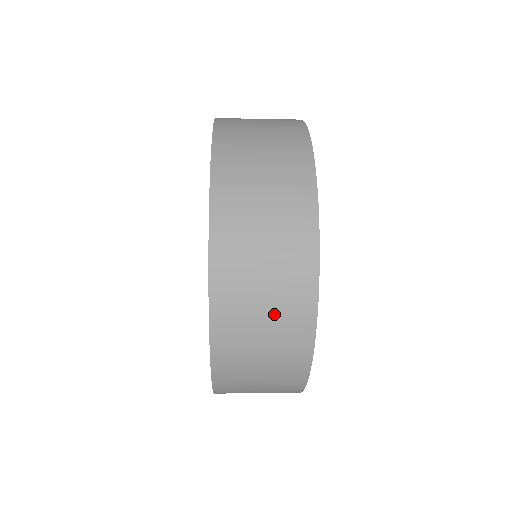
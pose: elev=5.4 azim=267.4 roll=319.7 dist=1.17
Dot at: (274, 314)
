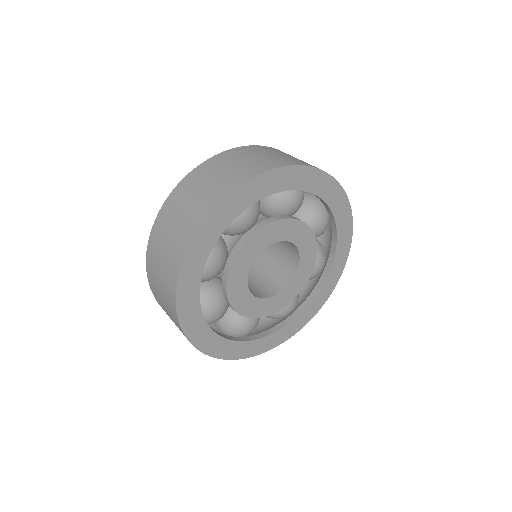
Dot at: (166, 305)
